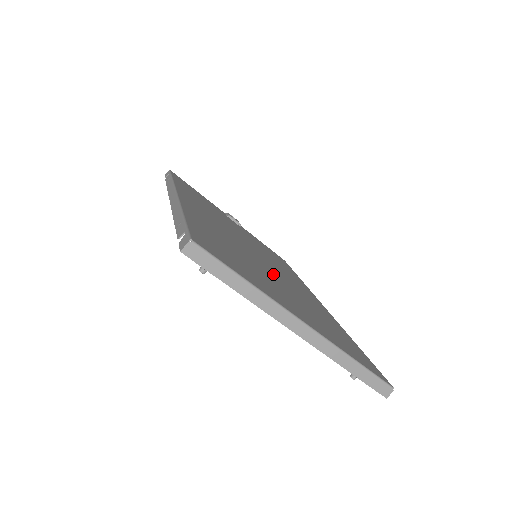
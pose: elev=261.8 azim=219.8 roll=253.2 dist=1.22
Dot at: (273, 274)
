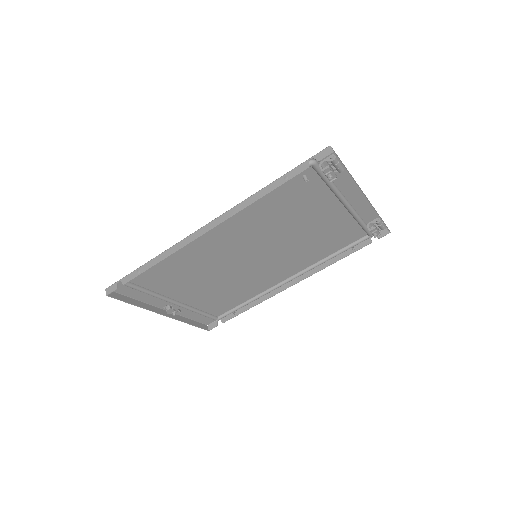
Dot at: (288, 239)
